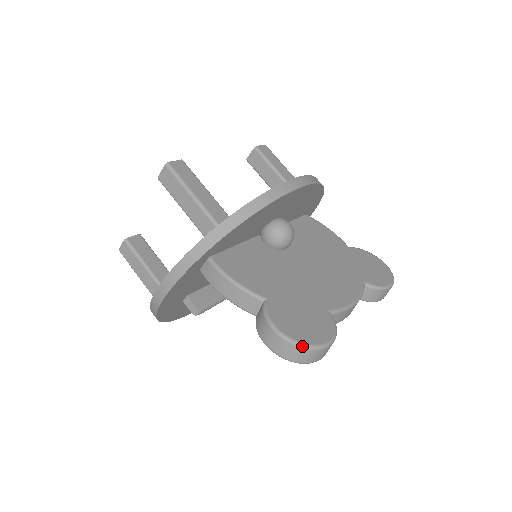
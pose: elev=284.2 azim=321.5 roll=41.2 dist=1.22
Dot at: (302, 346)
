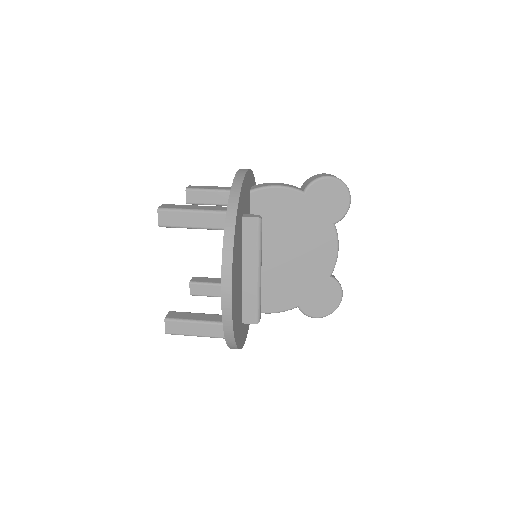
Dot at: occluded
